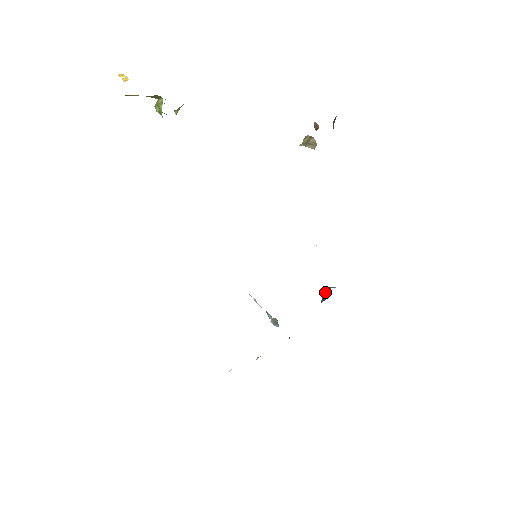
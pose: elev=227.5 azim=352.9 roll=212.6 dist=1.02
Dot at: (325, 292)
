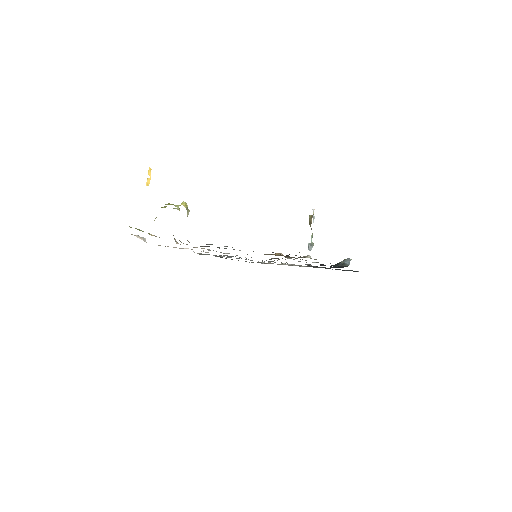
Dot at: occluded
